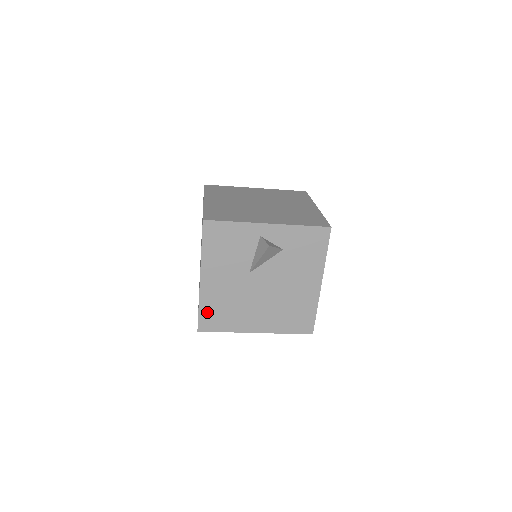
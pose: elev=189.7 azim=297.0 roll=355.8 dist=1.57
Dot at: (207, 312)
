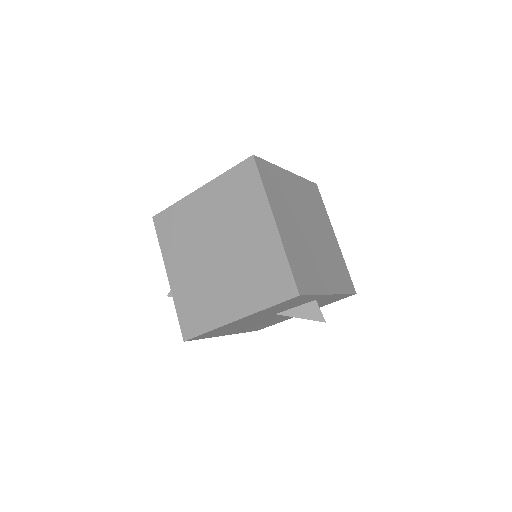
Dot at: (210, 333)
